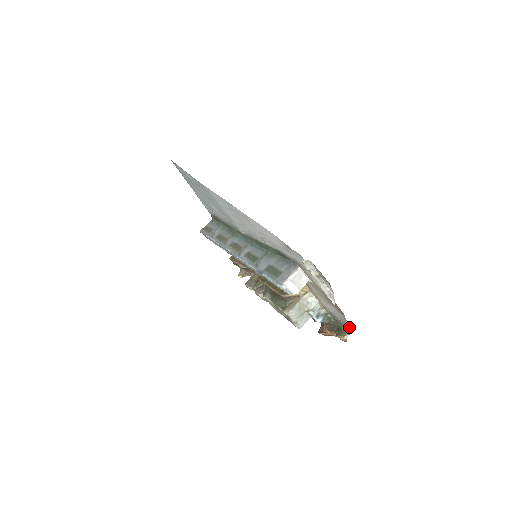
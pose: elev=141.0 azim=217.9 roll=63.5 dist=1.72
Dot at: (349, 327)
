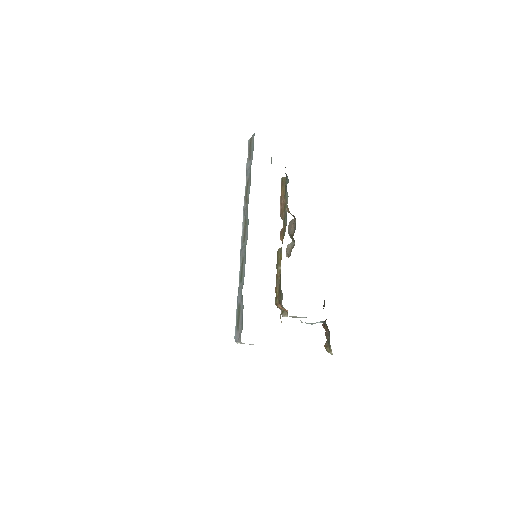
Dot at: occluded
